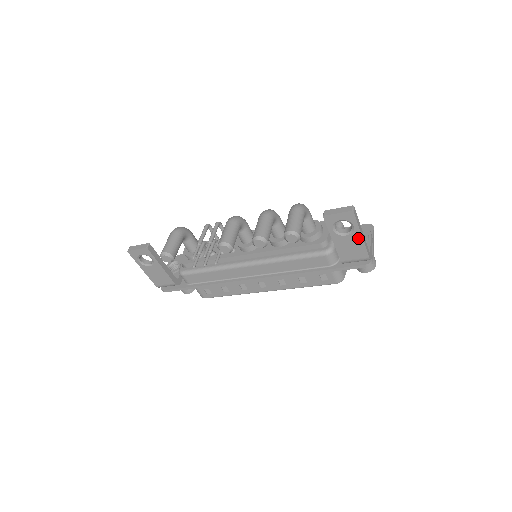
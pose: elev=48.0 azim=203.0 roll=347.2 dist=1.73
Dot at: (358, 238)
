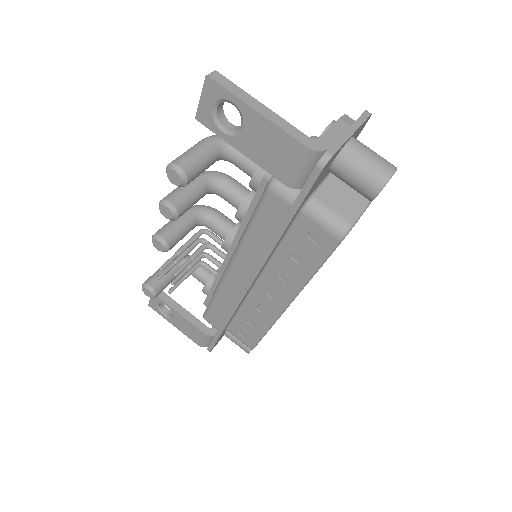
Dot at: (257, 120)
